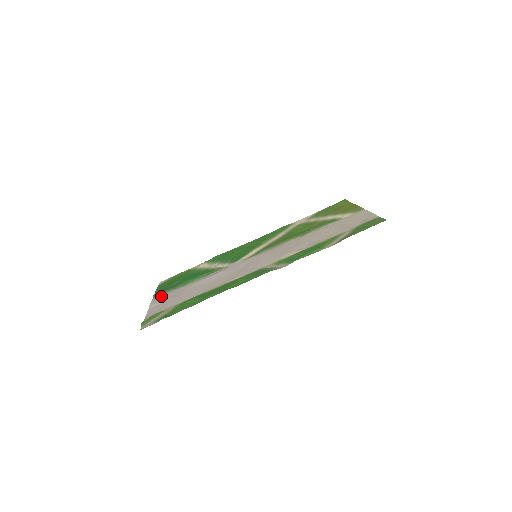
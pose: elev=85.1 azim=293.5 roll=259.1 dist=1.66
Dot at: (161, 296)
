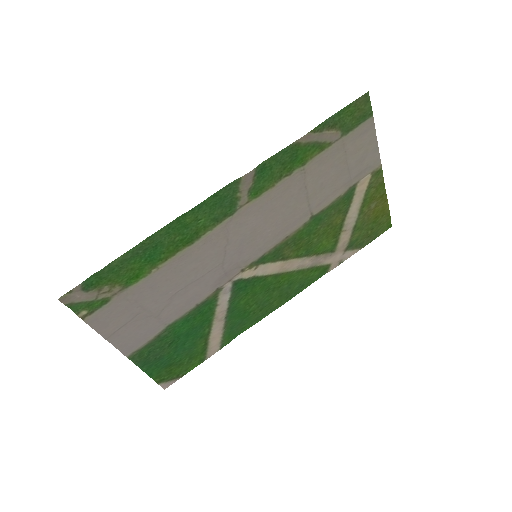
Dot at: (136, 345)
